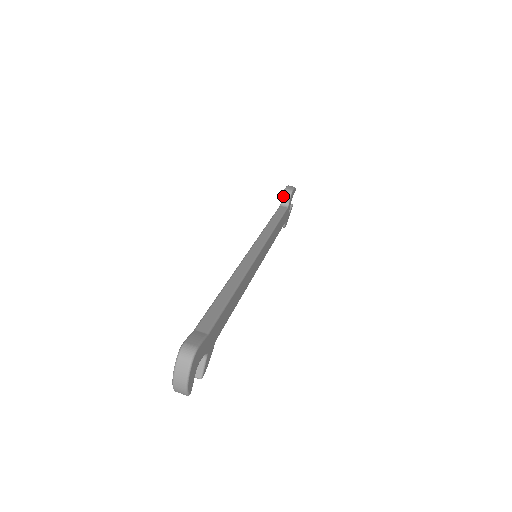
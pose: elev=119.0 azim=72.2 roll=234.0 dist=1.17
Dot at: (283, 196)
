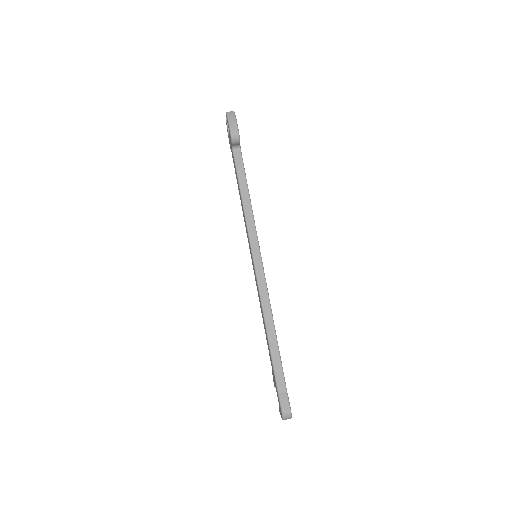
Dot at: (232, 143)
